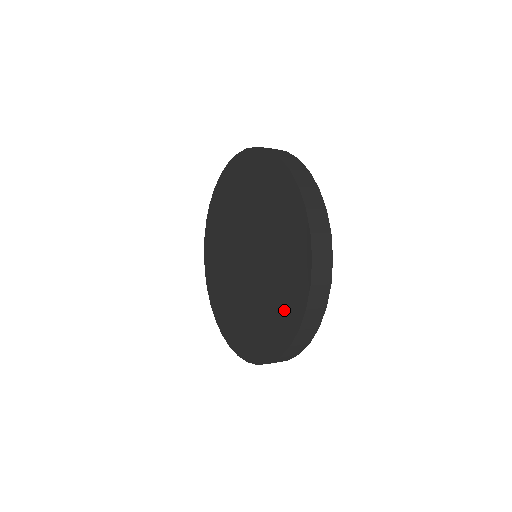
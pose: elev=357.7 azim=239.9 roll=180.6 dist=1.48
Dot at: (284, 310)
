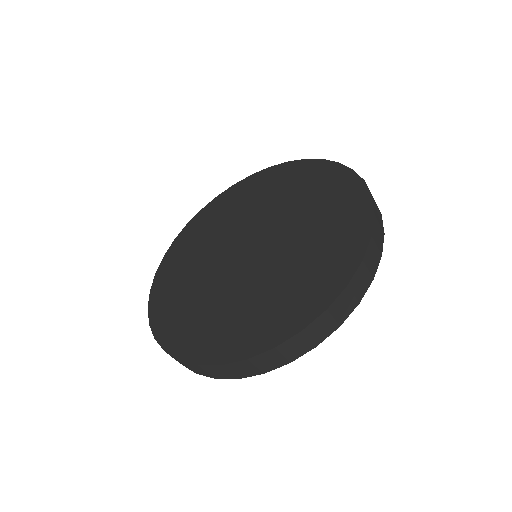
Dot at: (267, 318)
